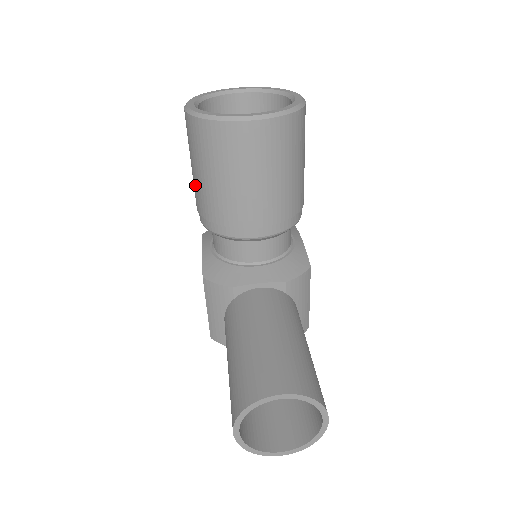
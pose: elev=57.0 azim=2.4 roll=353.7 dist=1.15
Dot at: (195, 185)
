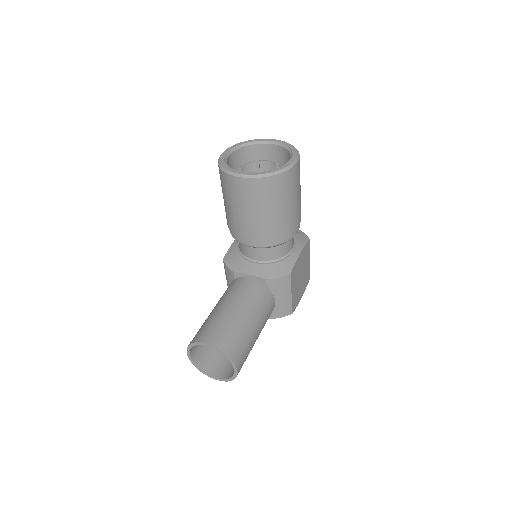
Dot at: occluded
